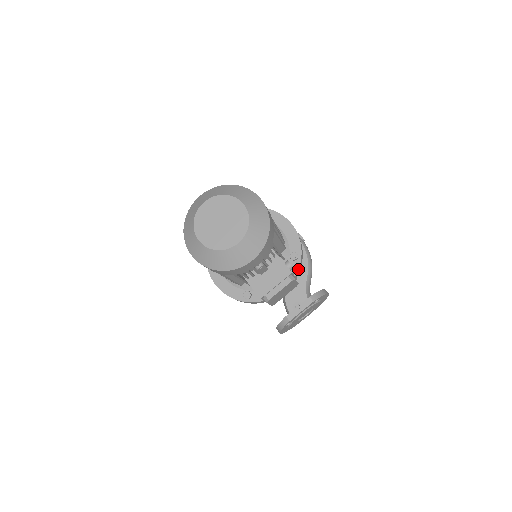
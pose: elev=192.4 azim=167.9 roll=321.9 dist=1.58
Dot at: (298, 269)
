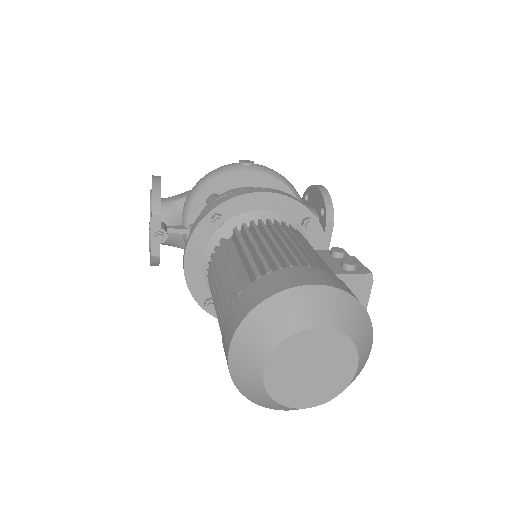
Dot at: occluded
